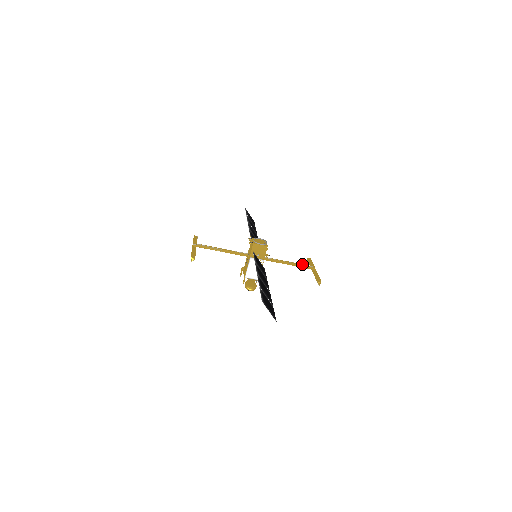
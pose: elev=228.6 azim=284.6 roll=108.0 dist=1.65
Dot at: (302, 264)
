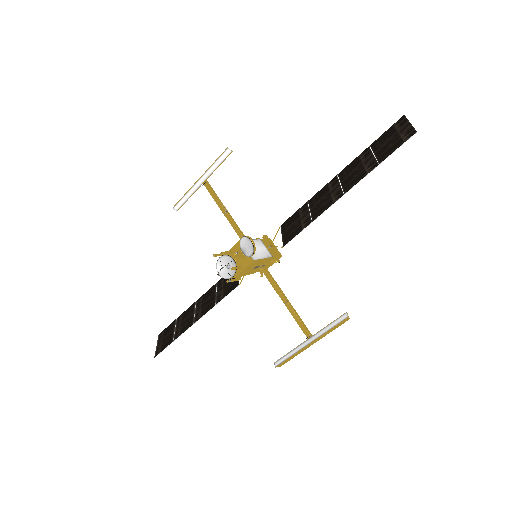
Dot at: (300, 321)
